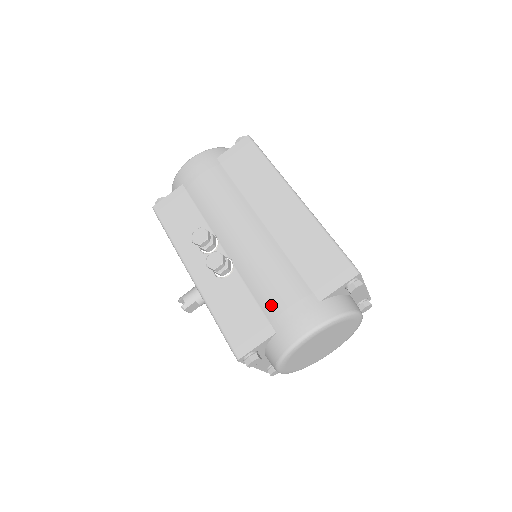
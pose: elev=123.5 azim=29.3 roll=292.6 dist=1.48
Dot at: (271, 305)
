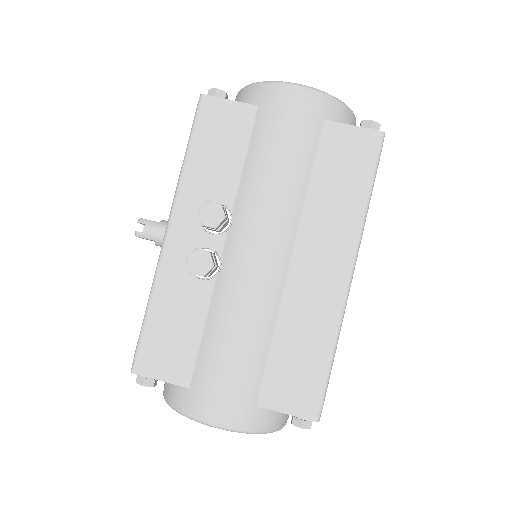
Dot at: (210, 361)
